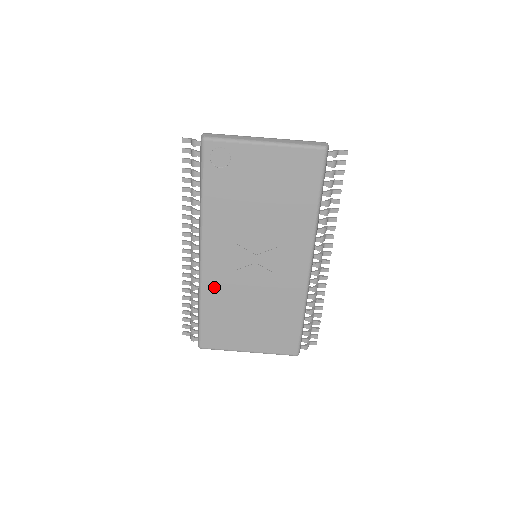
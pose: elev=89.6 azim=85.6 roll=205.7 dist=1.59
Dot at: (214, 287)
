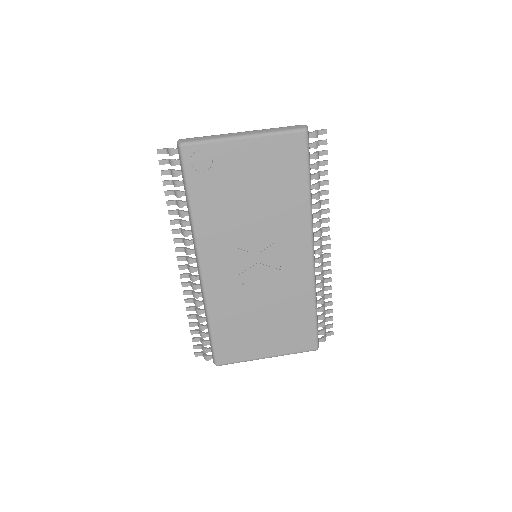
Dot at: (220, 298)
